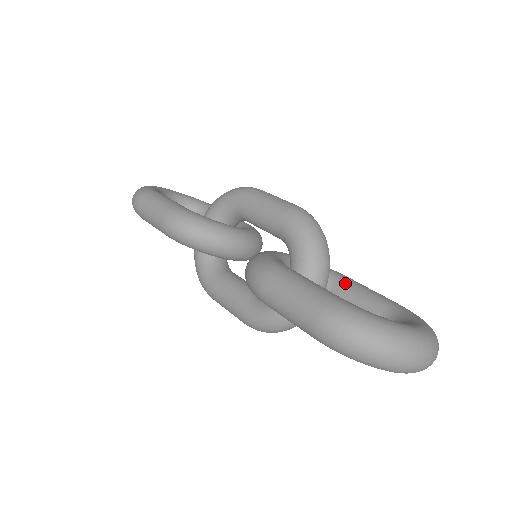
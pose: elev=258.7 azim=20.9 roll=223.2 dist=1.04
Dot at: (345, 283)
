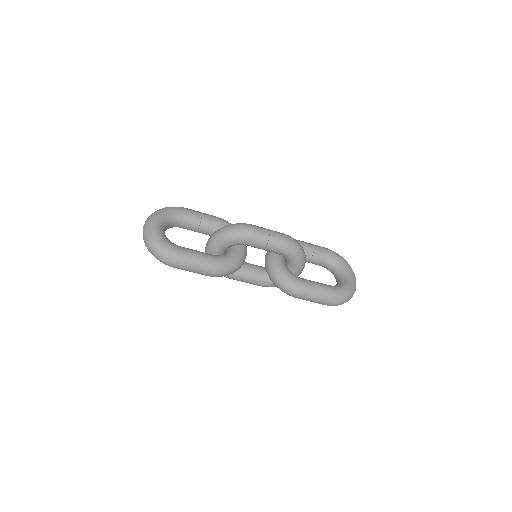
Dot at: occluded
